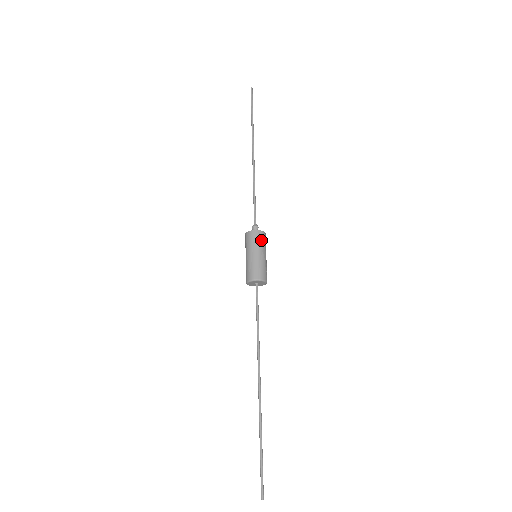
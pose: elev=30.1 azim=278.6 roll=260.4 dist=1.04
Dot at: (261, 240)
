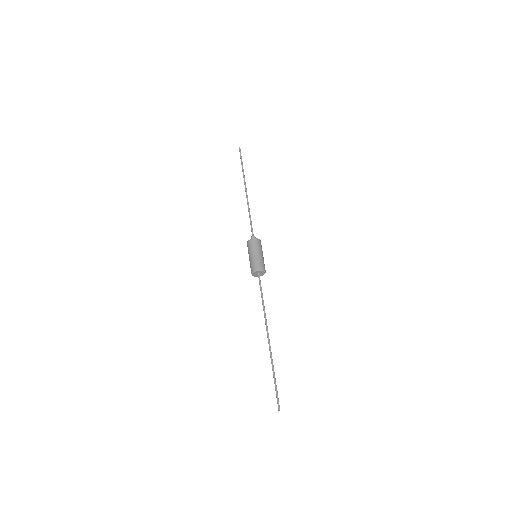
Dot at: (257, 244)
